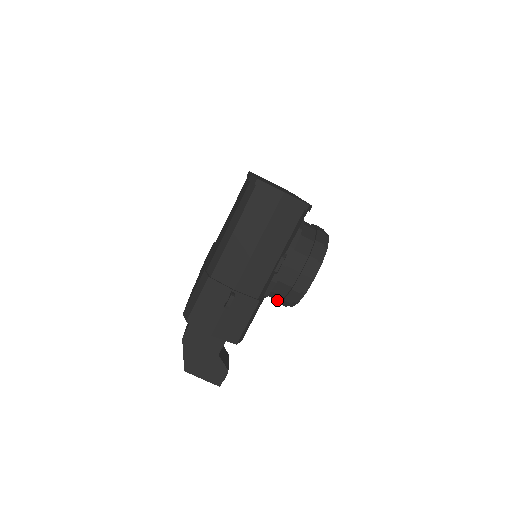
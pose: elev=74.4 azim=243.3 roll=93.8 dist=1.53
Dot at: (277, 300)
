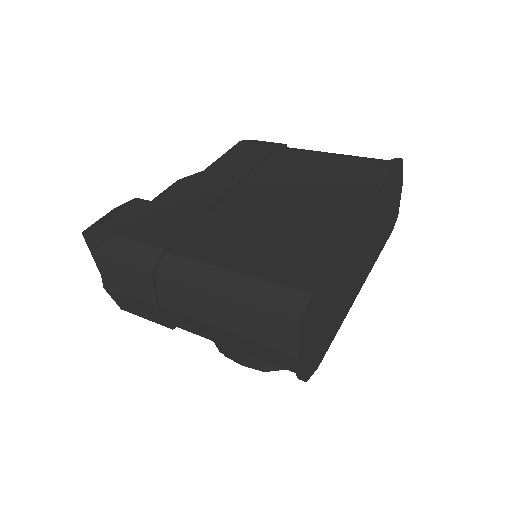
Dot at: occluded
